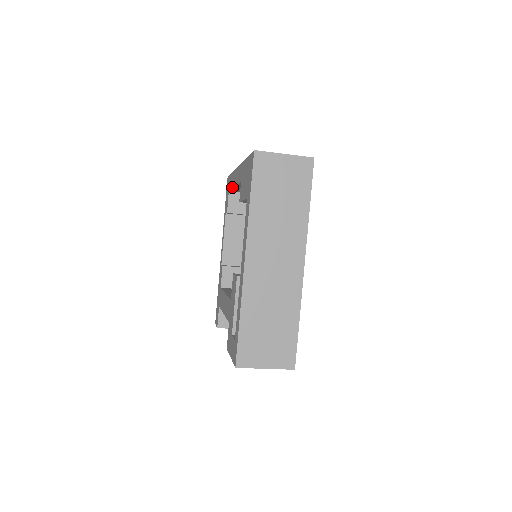
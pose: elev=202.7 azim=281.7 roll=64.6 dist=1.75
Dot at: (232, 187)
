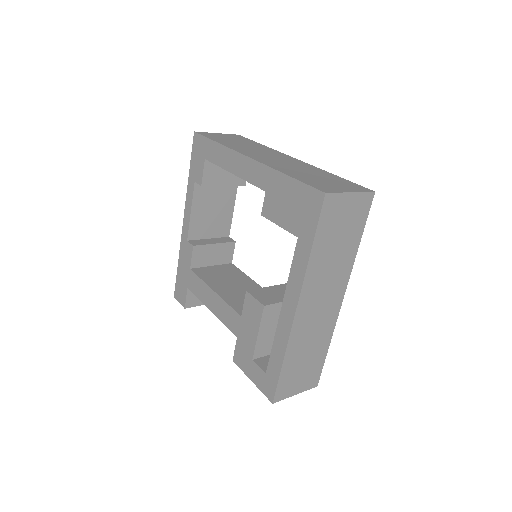
Dot at: (223, 167)
